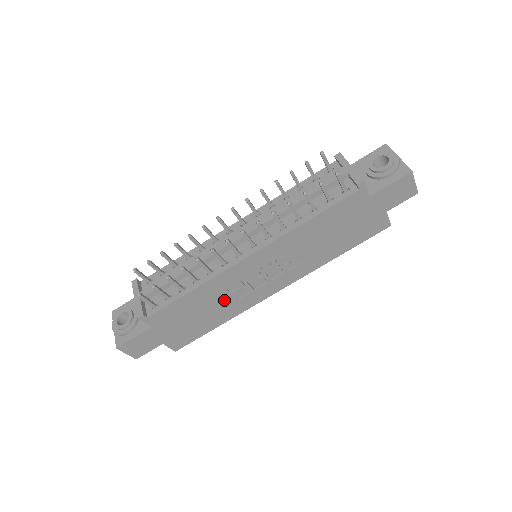
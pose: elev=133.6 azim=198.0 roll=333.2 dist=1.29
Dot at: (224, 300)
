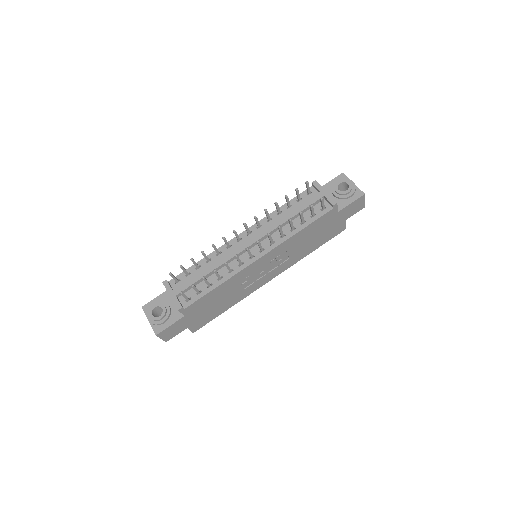
Dot at: (236, 290)
